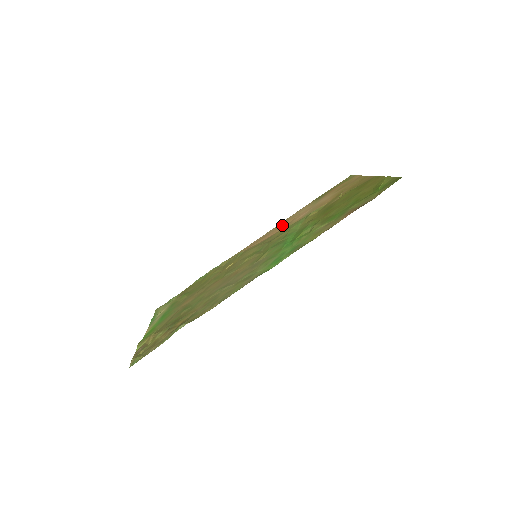
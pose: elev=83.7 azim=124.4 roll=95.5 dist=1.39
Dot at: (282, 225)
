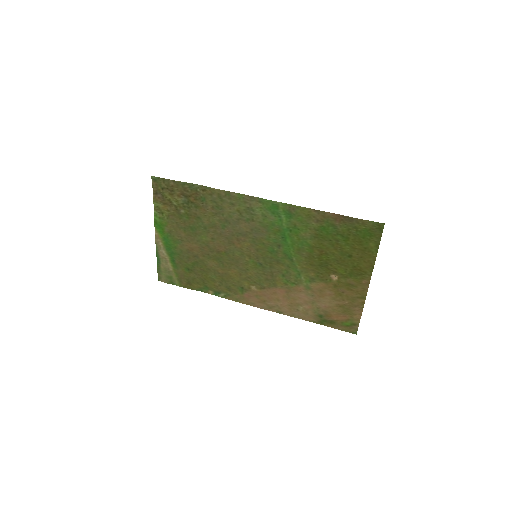
Dot at: (283, 300)
